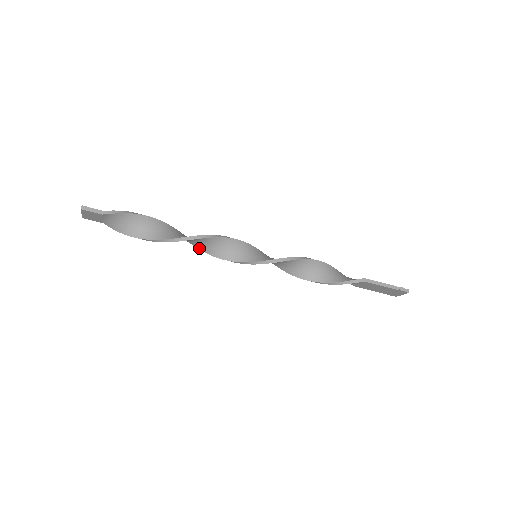
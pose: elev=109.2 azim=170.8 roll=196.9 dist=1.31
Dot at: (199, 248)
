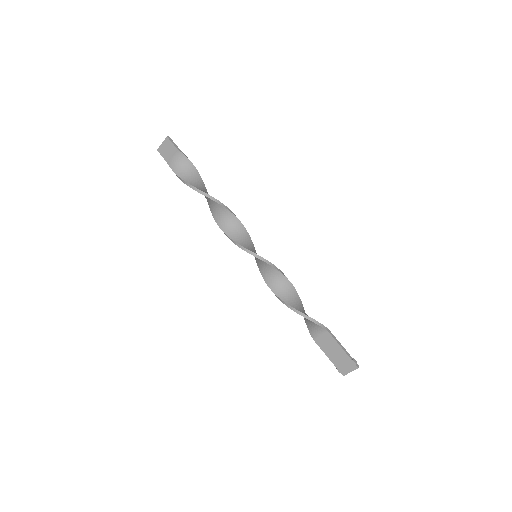
Dot at: (218, 223)
